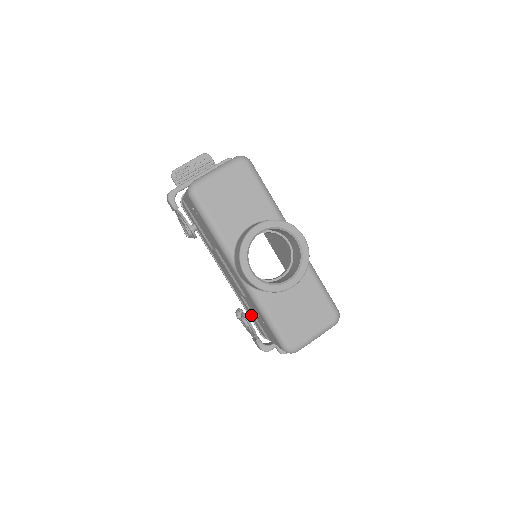
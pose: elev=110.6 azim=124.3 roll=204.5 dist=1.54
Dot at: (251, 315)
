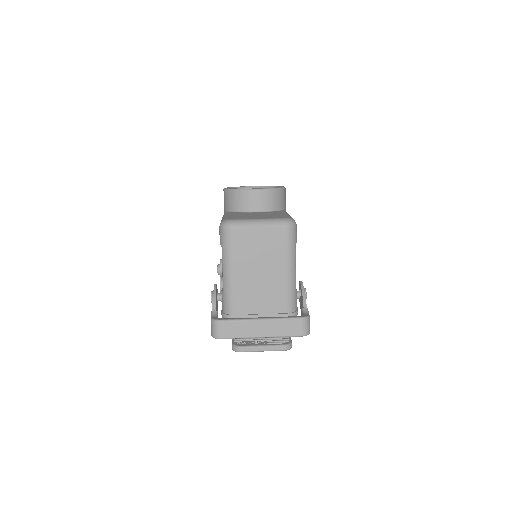
Dot at: occluded
